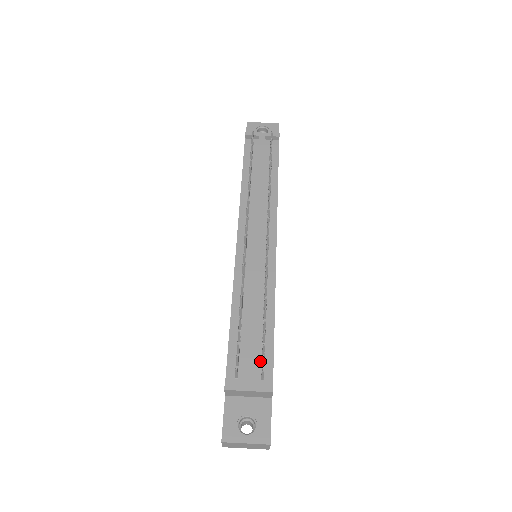
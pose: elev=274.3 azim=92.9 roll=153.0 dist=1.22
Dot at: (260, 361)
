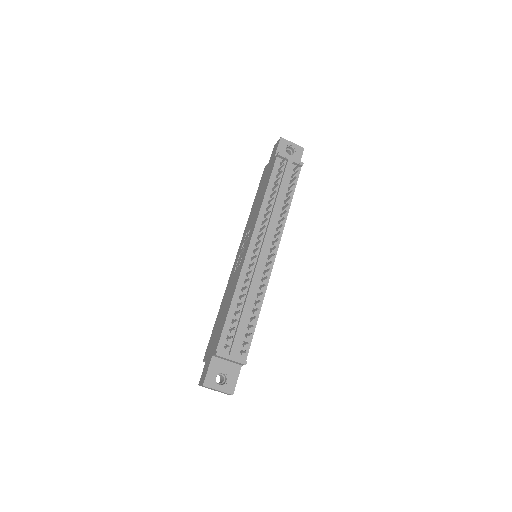
Dot at: (243, 341)
